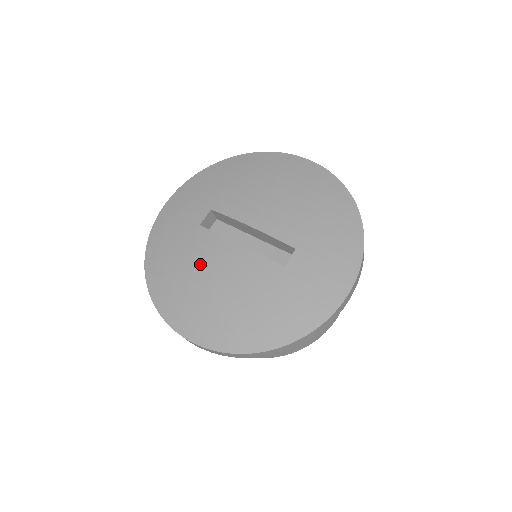
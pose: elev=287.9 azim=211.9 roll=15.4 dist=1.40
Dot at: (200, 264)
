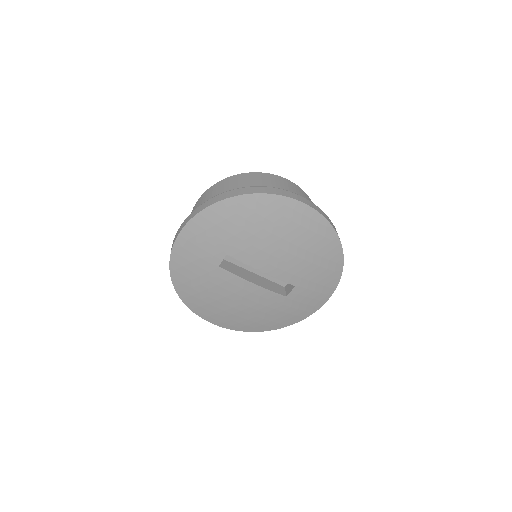
Dot at: (223, 293)
